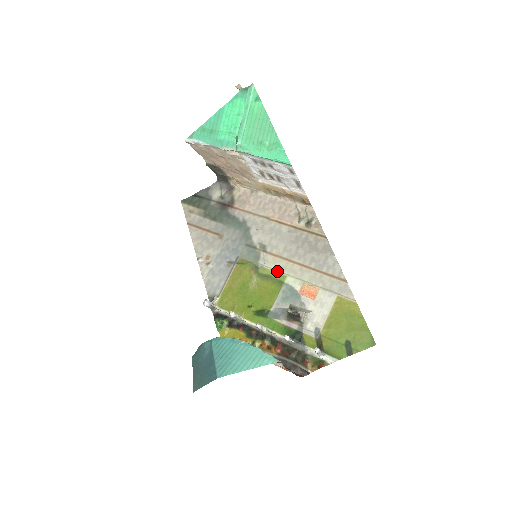
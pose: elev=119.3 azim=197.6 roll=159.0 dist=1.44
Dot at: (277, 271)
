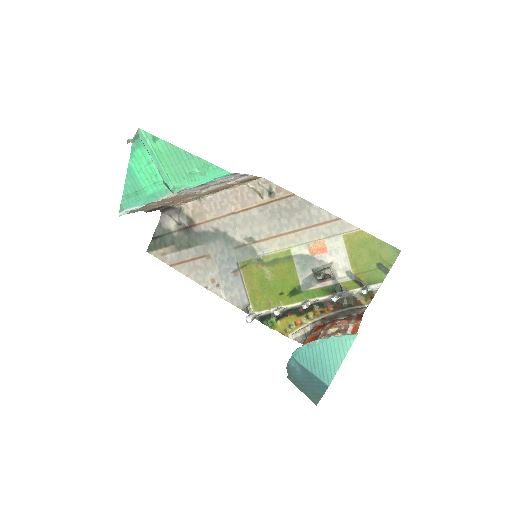
Dot at: (279, 251)
